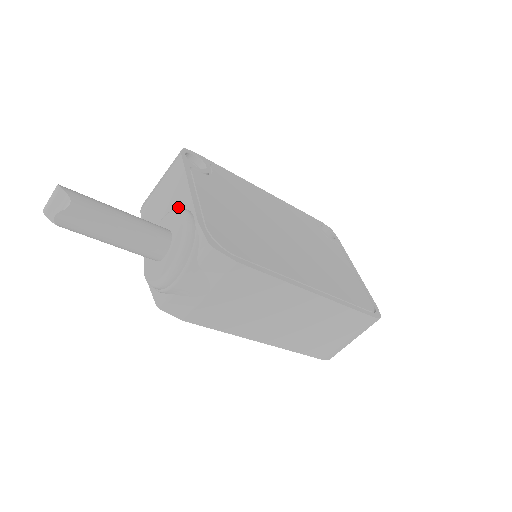
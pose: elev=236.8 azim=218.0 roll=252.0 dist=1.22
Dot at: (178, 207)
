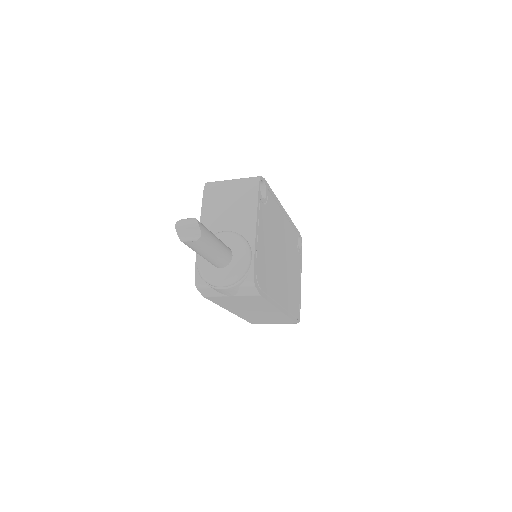
Dot at: (241, 232)
